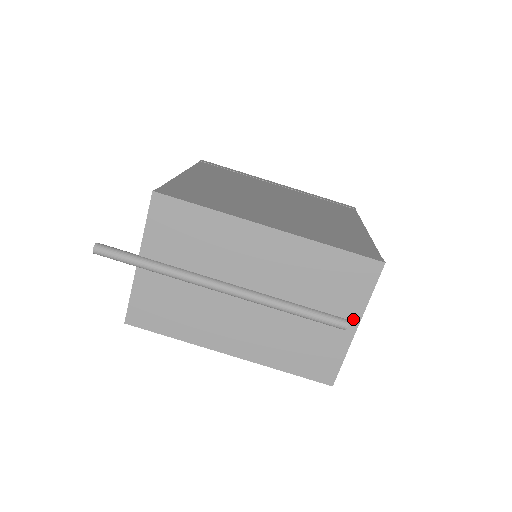
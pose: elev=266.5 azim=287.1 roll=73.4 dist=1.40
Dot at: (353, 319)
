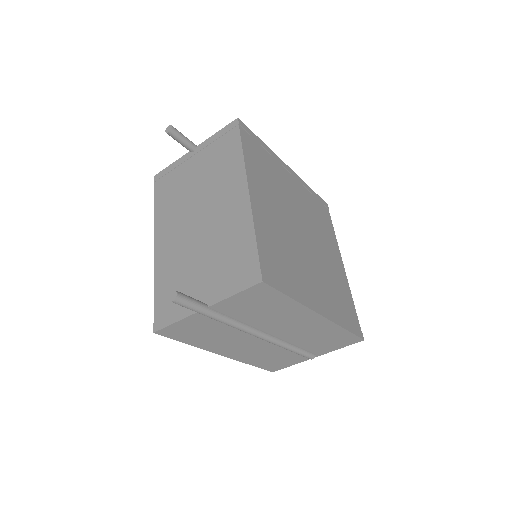
Dot at: (318, 354)
